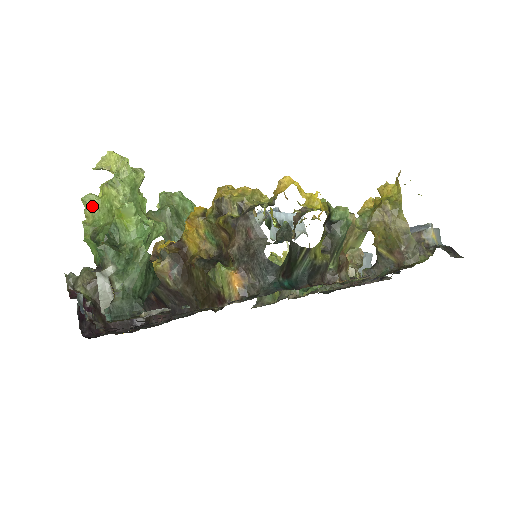
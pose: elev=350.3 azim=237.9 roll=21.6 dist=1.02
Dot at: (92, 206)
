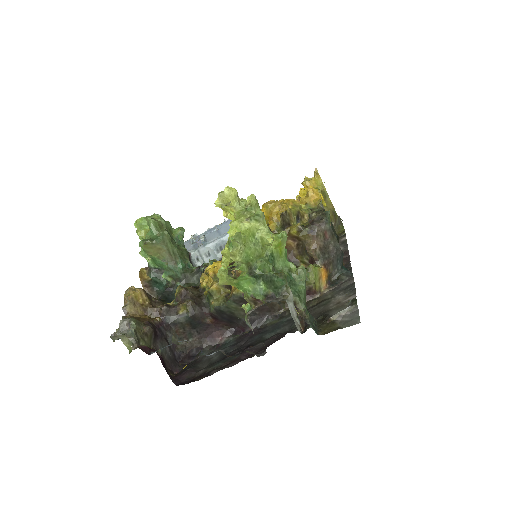
Dot at: (240, 244)
